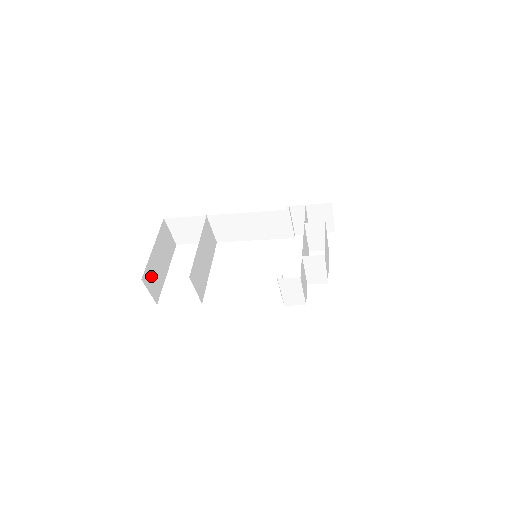
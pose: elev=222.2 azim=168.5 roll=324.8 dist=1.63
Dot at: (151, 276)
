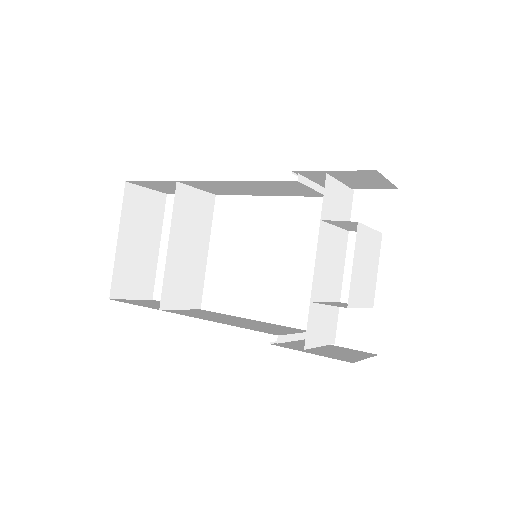
Dot at: (128, 278)
